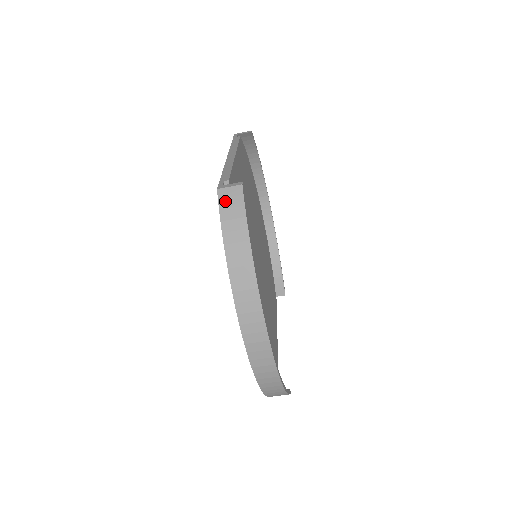
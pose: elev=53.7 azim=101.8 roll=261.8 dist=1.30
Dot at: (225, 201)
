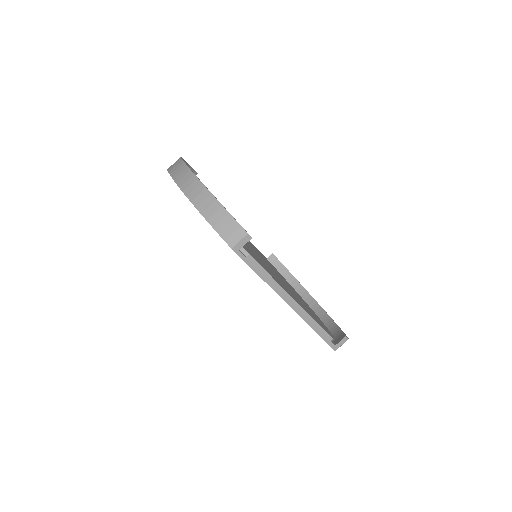
Dot at: occluded
